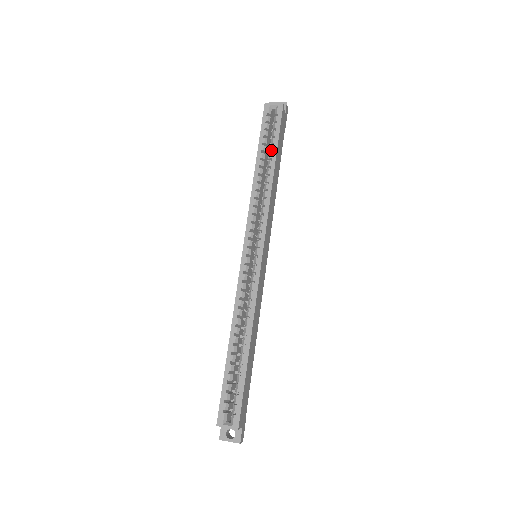
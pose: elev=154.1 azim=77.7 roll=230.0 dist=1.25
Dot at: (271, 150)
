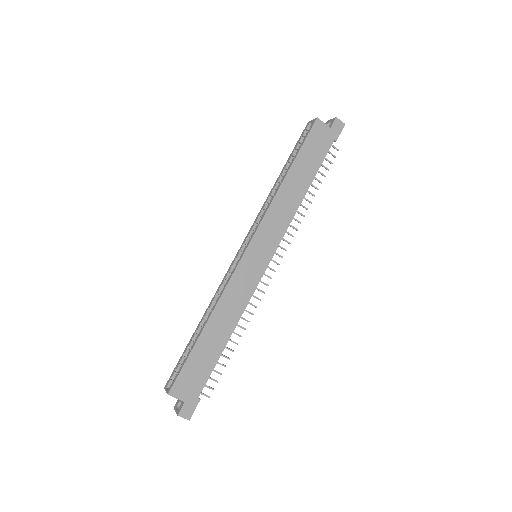
Dot at: (292, 160)
